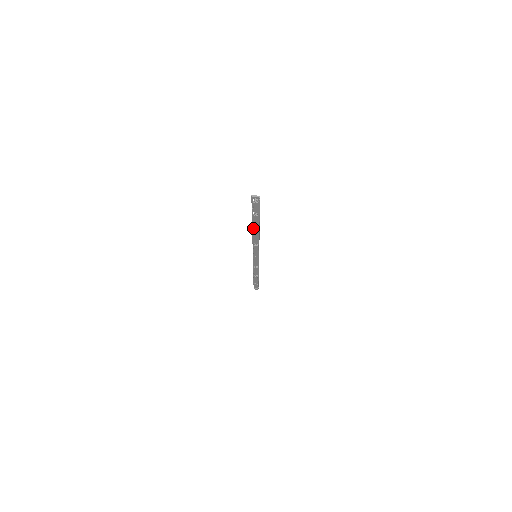
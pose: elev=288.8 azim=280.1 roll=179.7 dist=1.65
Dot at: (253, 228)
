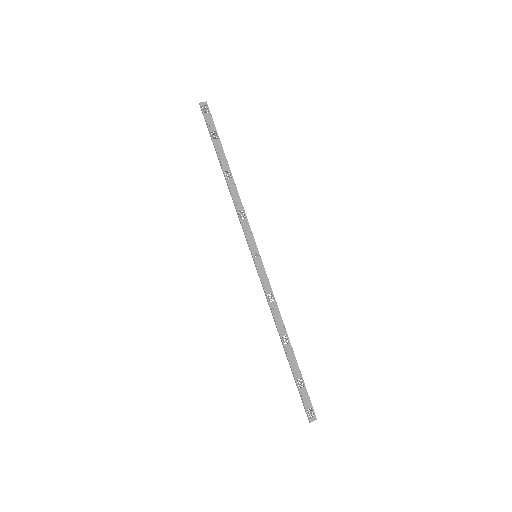
Dot at: (223, 170)
